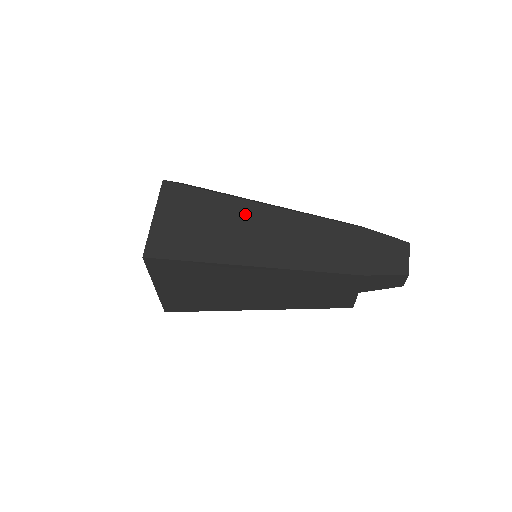
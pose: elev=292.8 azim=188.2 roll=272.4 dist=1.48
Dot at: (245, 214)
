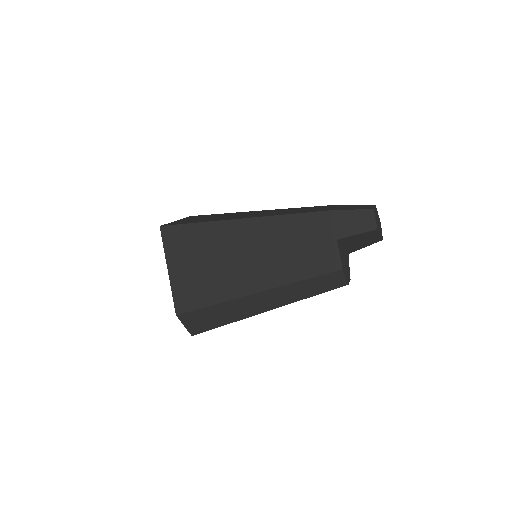
Dot at: (242, 213)
